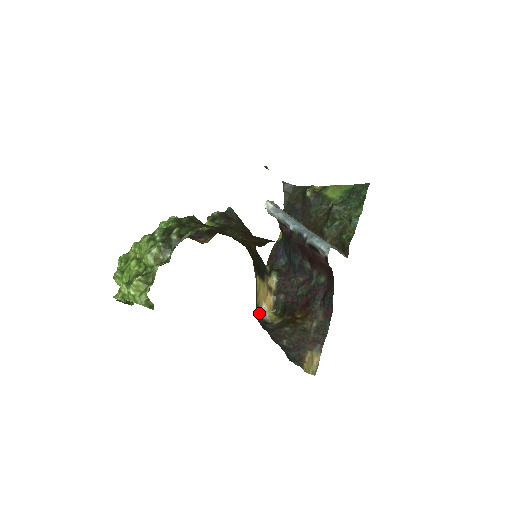
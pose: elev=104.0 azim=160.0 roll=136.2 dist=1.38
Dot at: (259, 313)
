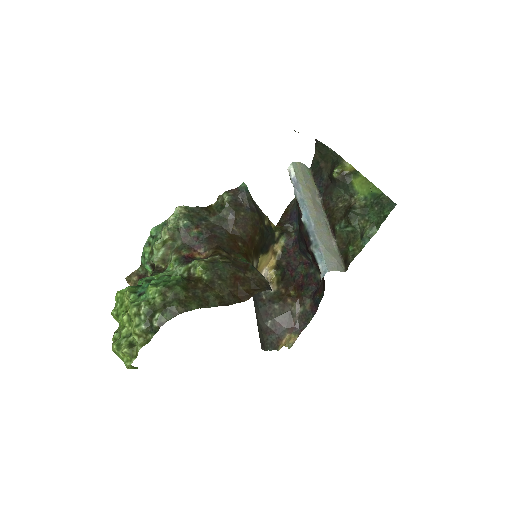
Dot at: occluded
